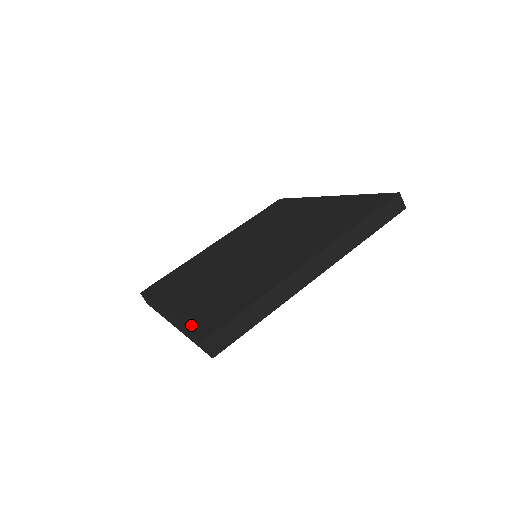
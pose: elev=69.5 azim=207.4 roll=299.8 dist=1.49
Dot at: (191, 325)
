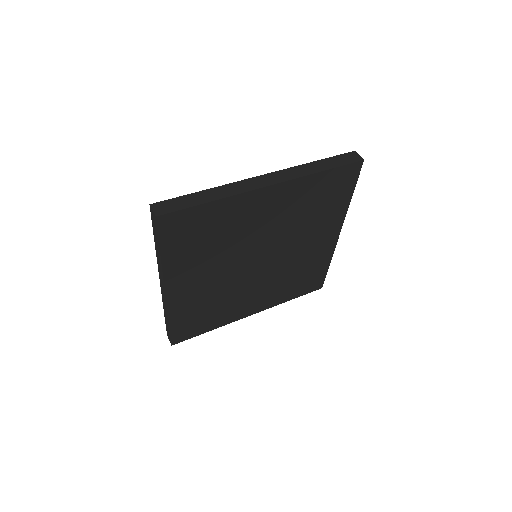
Dot at: occluded
